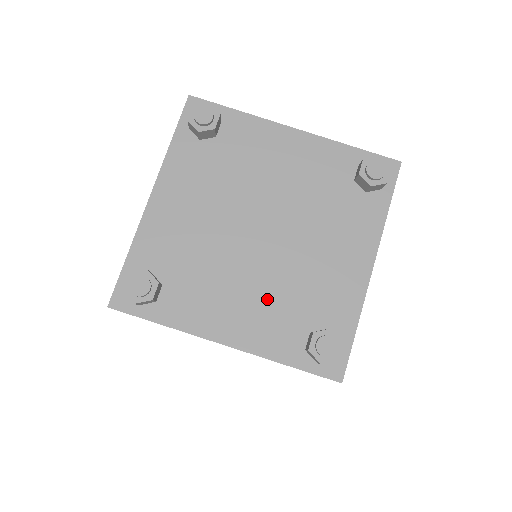
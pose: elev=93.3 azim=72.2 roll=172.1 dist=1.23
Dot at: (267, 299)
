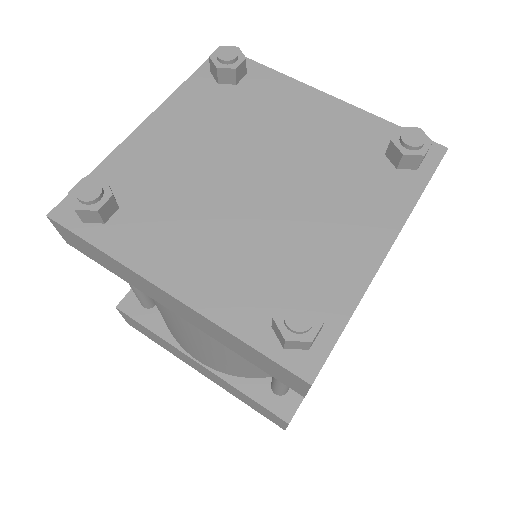
Dot at: (240, 253)
